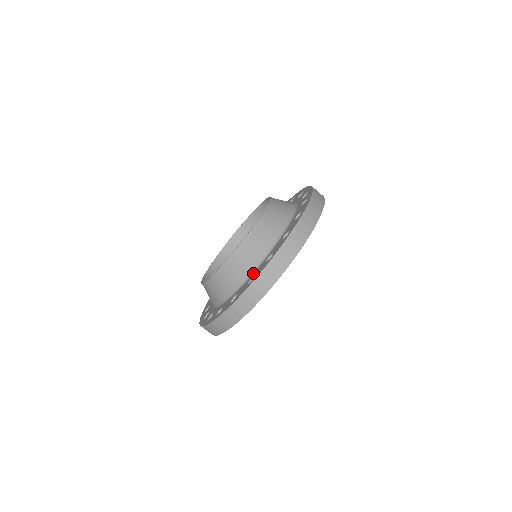
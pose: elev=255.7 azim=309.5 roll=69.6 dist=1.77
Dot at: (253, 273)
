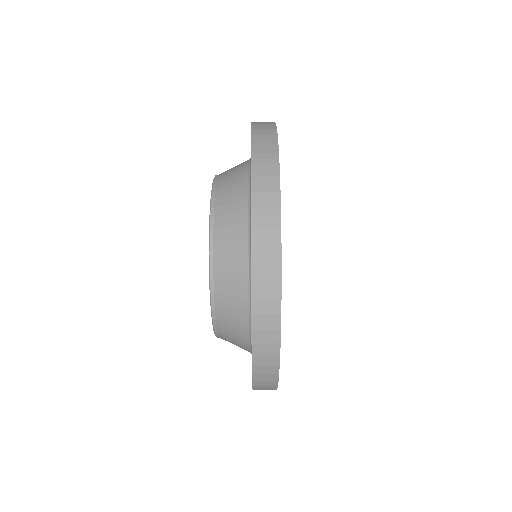
Dot at: (250, 172)
